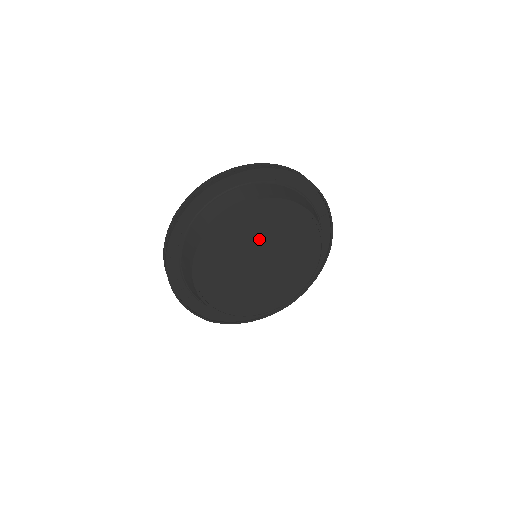
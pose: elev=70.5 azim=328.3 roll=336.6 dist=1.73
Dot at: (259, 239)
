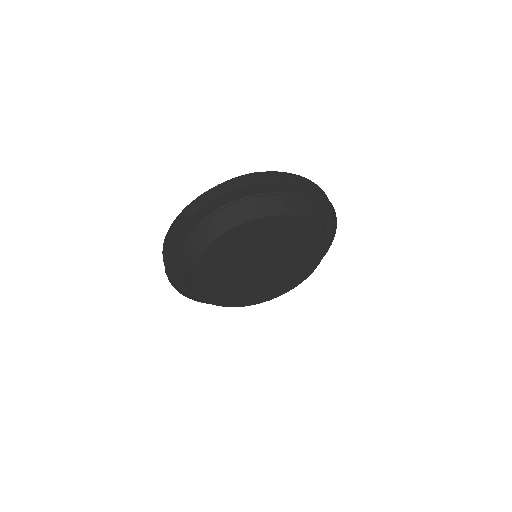
Dot at: (243, 256)
